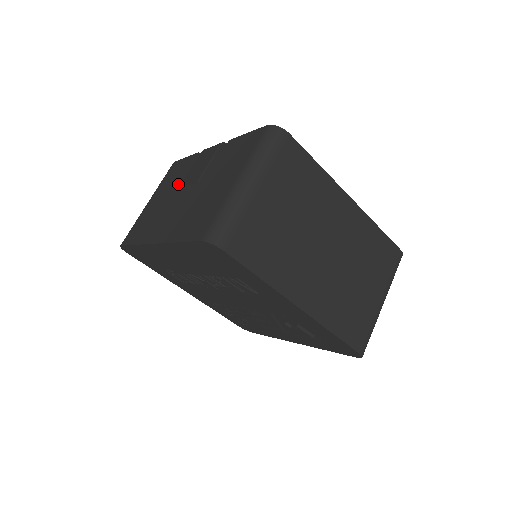
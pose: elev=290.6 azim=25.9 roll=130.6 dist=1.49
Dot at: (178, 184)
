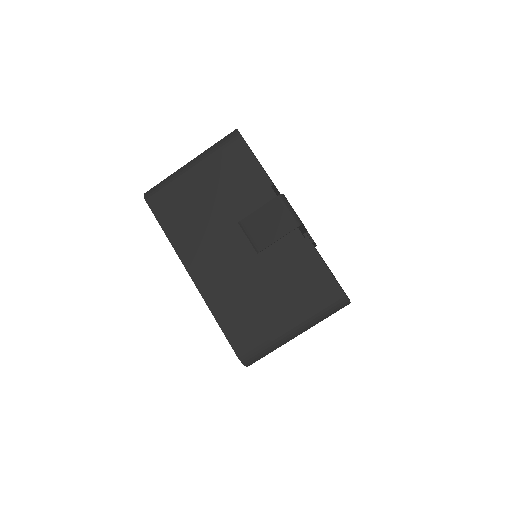
Dot at: (236, 209)
